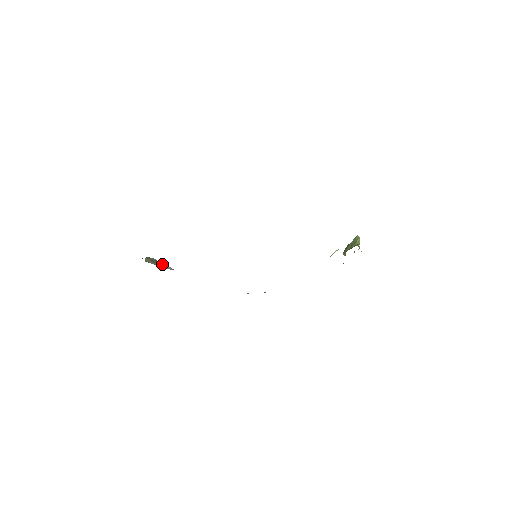
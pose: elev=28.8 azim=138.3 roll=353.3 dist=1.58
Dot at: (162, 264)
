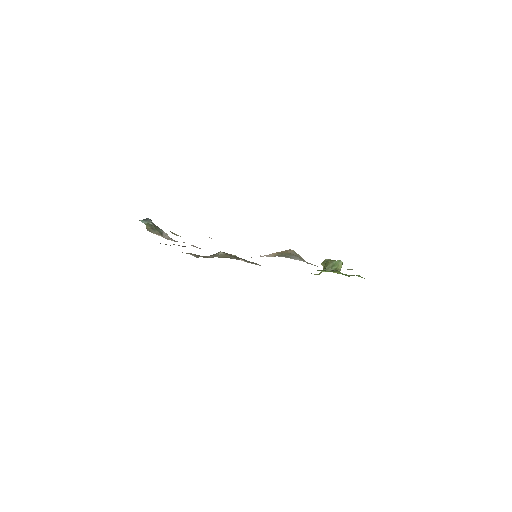
Dot at: (160, 231)
